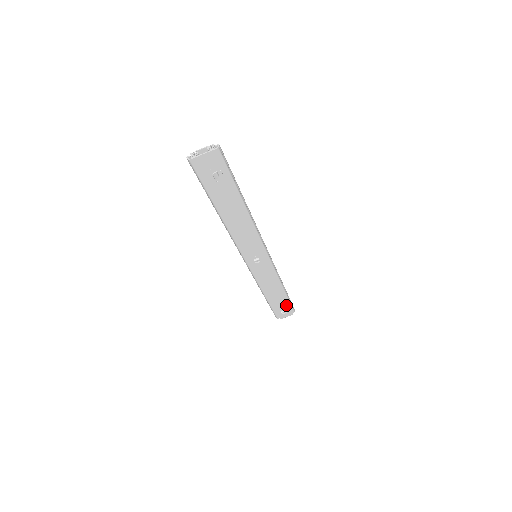
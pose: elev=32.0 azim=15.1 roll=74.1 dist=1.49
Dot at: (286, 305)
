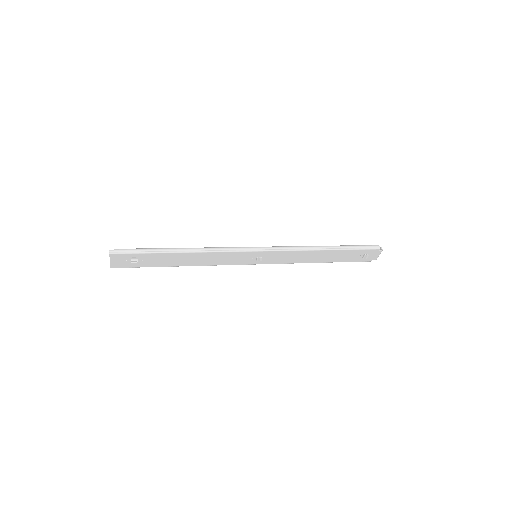
Dot at: (357, 252)
